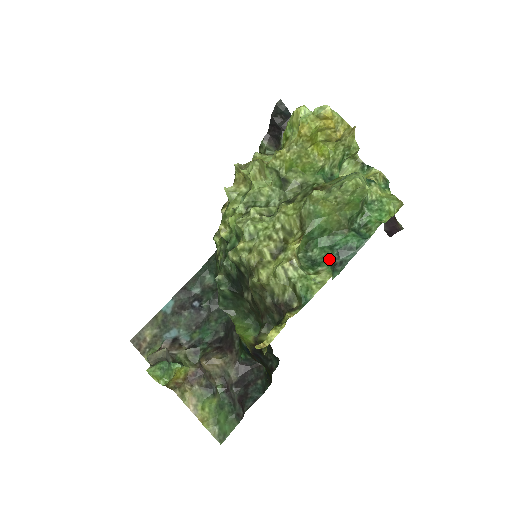
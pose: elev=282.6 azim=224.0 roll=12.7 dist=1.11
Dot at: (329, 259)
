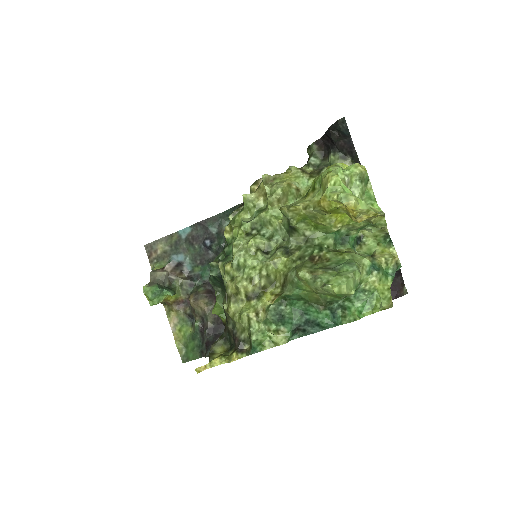
Dot at: (294, 323)
